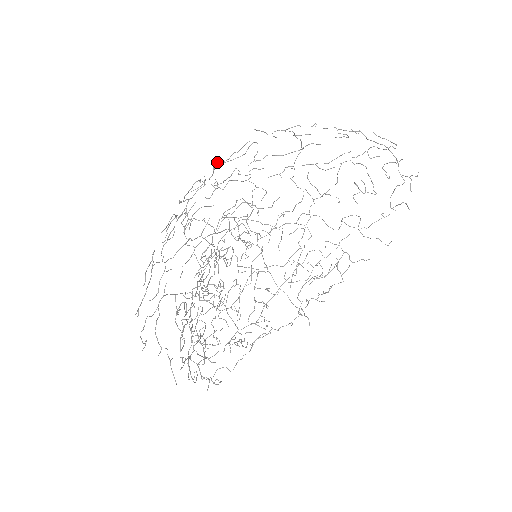
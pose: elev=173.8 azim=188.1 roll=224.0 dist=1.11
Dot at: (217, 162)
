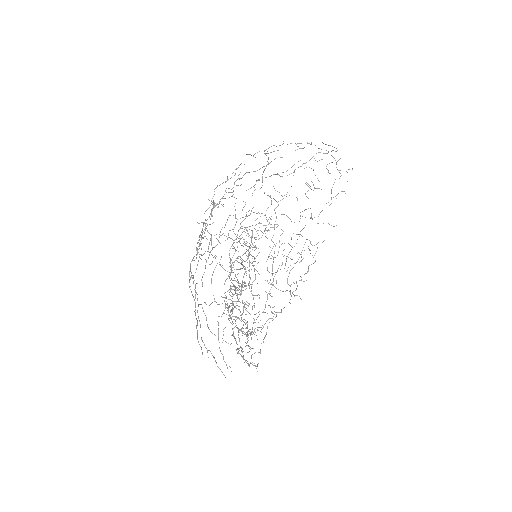
Dot at: (217, 185)
